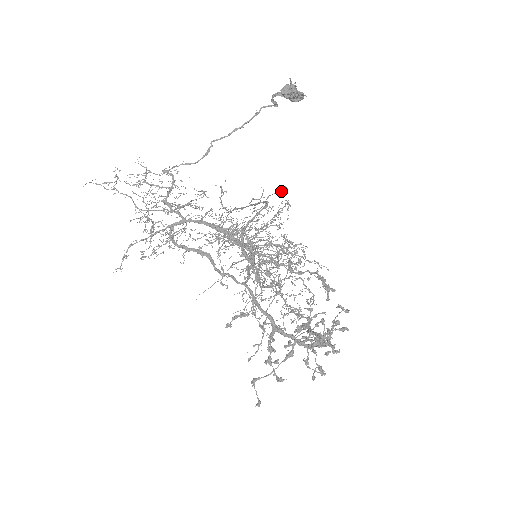
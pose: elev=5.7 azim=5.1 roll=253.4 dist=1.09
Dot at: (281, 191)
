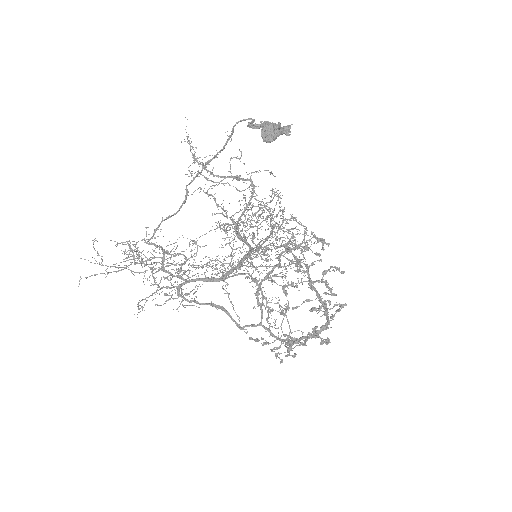
Dot at: (266, 170)
